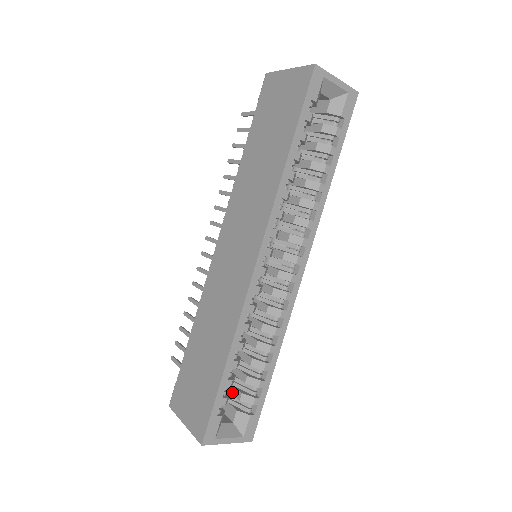
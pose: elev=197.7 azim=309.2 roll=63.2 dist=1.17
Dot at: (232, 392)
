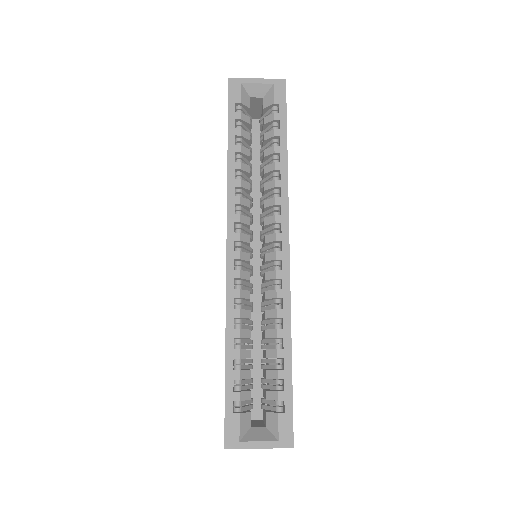
Dot at: (264, 396)
